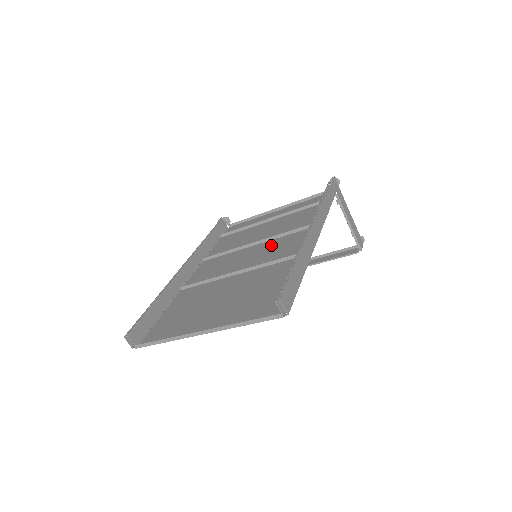
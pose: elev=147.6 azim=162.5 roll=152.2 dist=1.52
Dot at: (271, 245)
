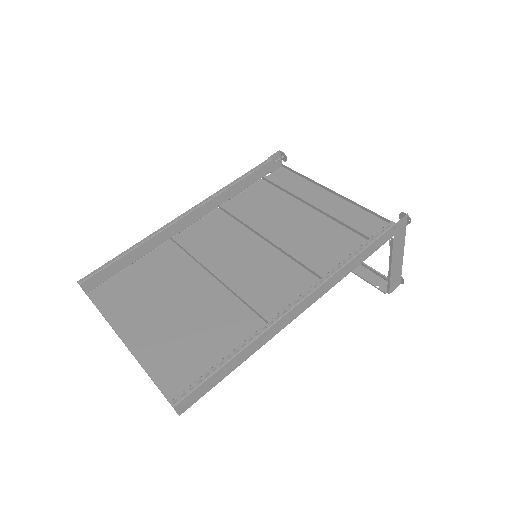
Dot at: (272, 262)
